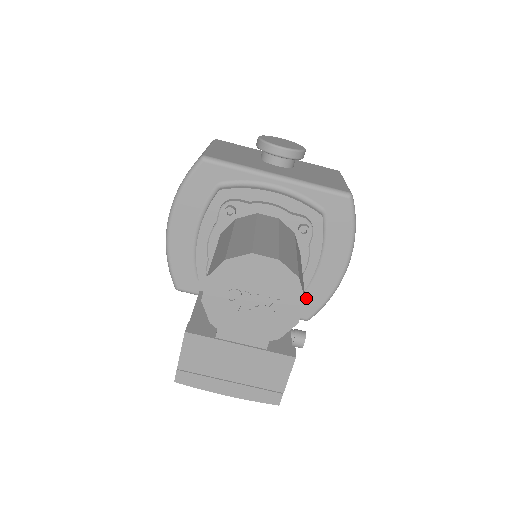
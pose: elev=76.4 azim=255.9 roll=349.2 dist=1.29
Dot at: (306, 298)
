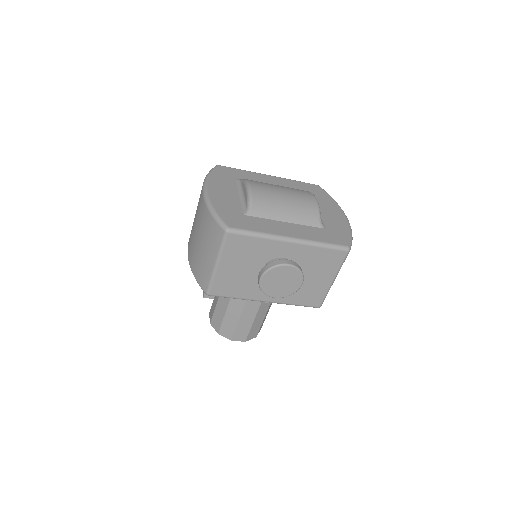
Dot at: occluded
